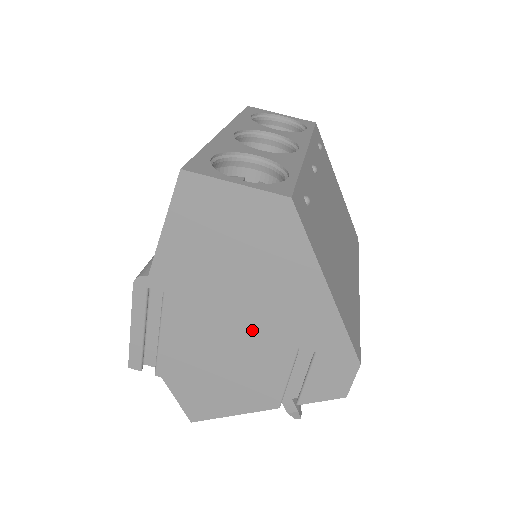
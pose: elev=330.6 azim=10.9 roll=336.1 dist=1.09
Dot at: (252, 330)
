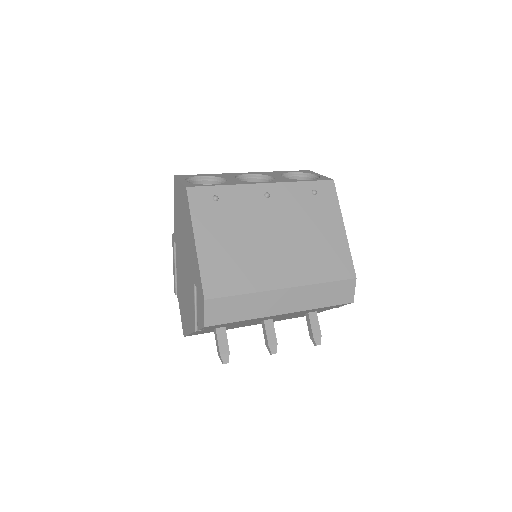
Dot at: (187, 269)
